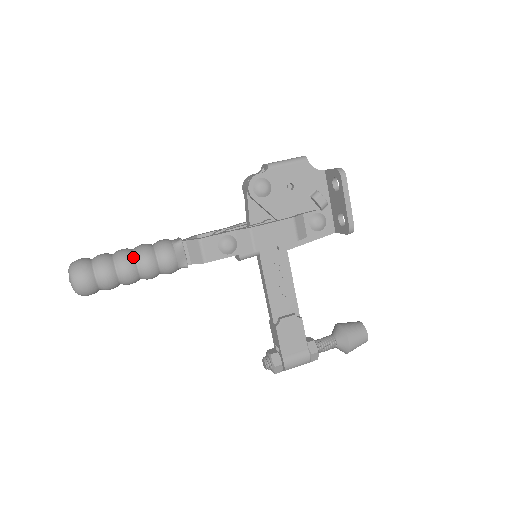
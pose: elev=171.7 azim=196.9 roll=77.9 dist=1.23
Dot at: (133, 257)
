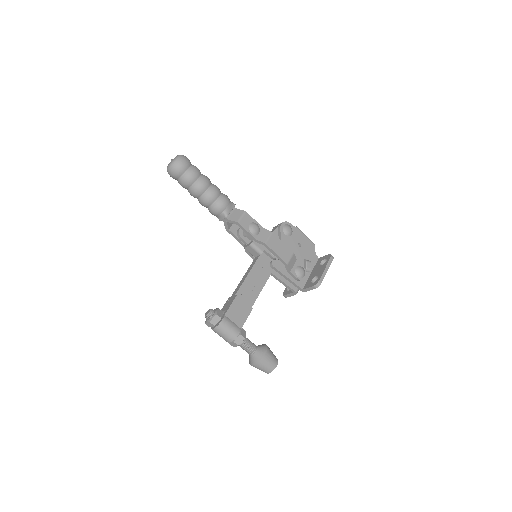
Dot at: (211, 183)
